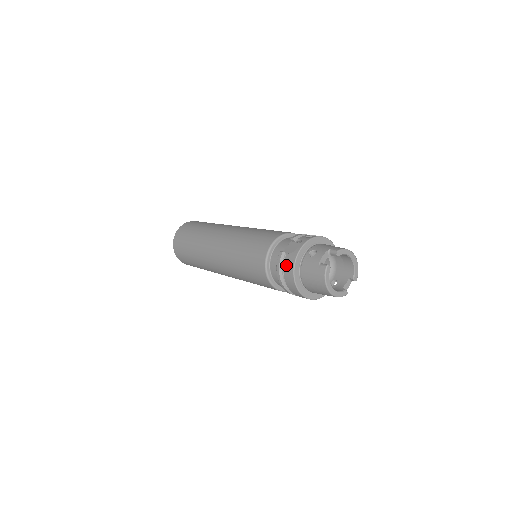
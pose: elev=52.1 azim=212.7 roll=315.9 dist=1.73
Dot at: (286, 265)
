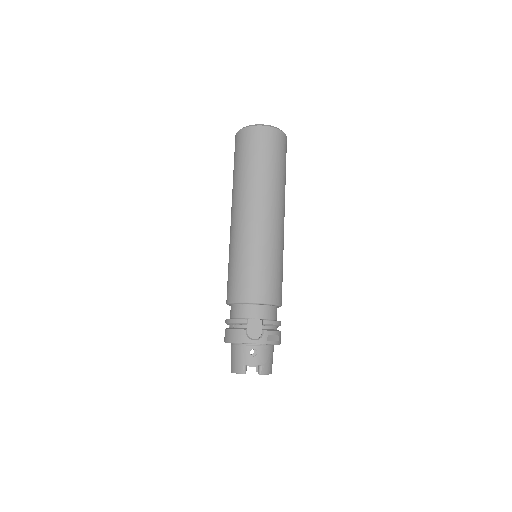
Dot at: (236, 333)
